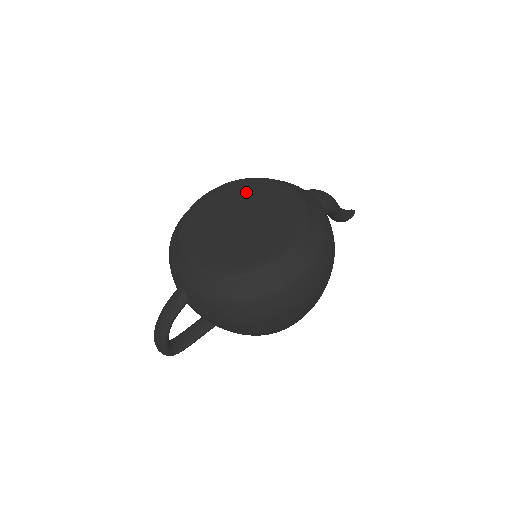
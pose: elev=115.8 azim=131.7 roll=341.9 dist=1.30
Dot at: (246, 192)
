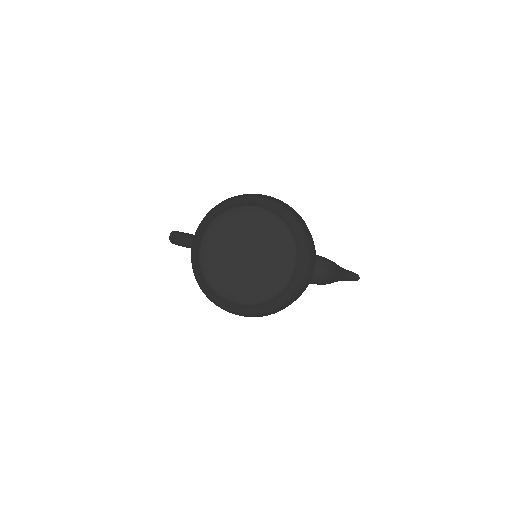
Dot at: (273, 239)
